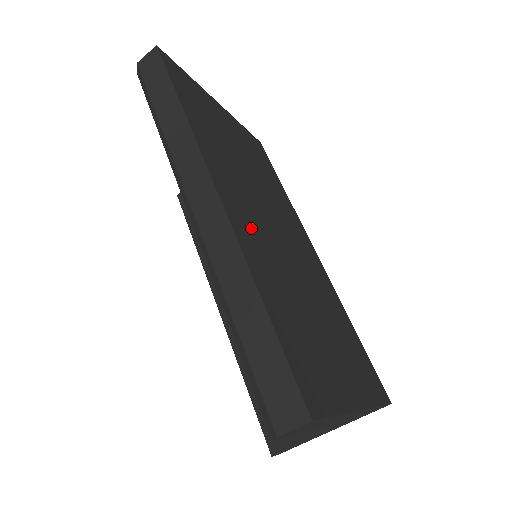
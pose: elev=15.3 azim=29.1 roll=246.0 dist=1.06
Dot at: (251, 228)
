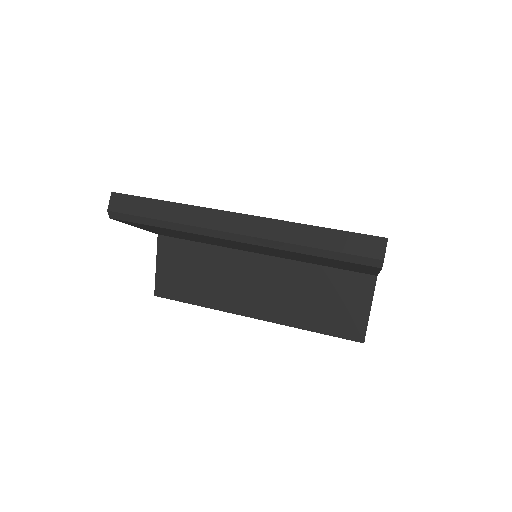
Dot at: occluded
